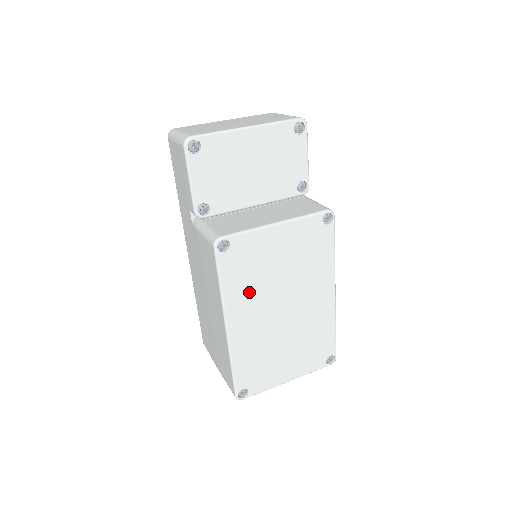
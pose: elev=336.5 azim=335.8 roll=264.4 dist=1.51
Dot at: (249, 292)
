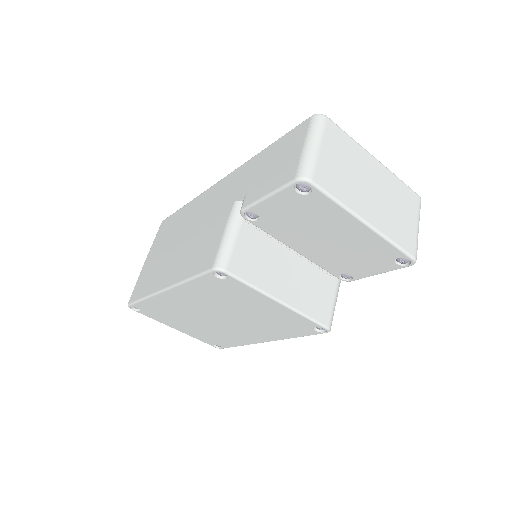
Dot at: (206, 297)
